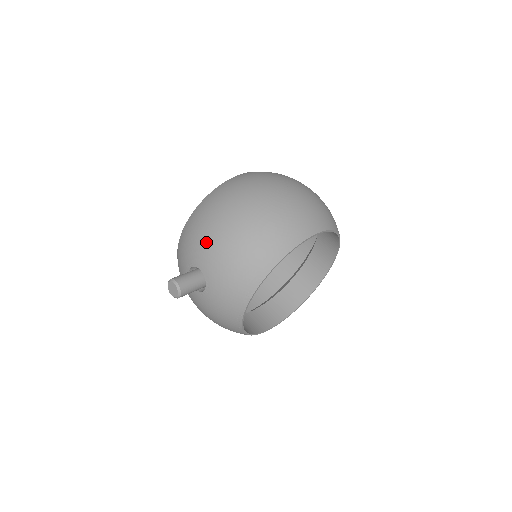
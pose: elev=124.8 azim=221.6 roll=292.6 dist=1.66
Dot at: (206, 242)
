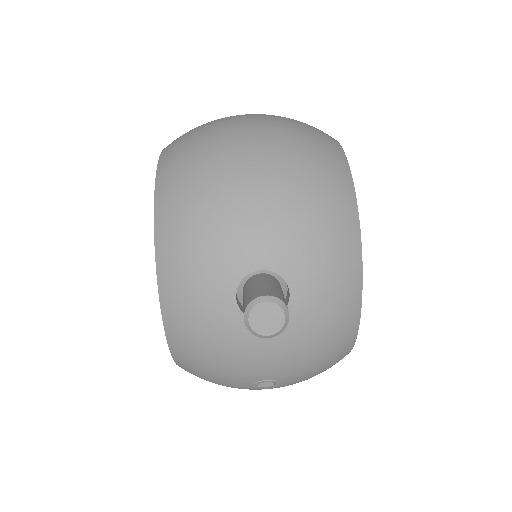
Dot at: (239, 217)
